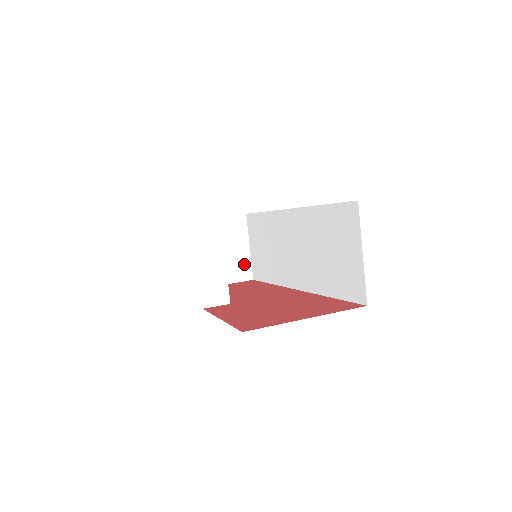
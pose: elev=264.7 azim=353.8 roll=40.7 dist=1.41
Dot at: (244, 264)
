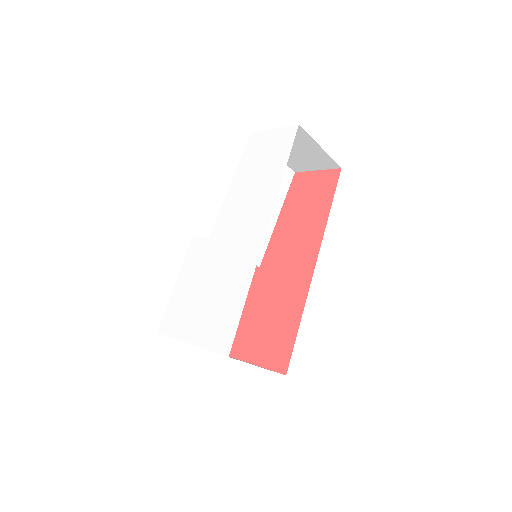
Dot at: (324, 158)
